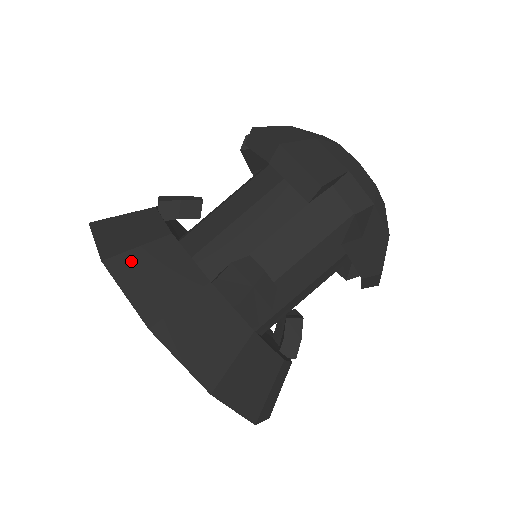
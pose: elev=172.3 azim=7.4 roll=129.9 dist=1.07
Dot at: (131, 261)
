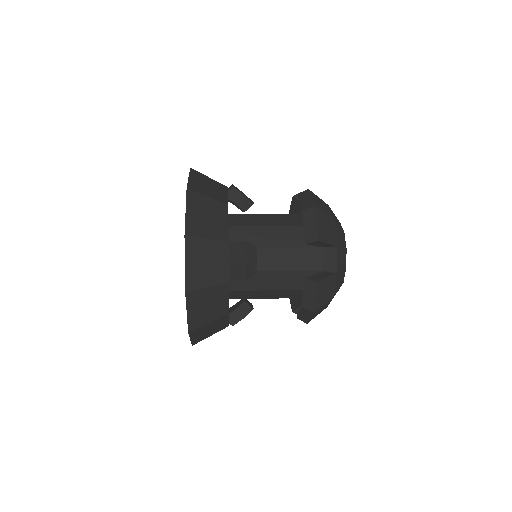
Dot at: (200, 200)
